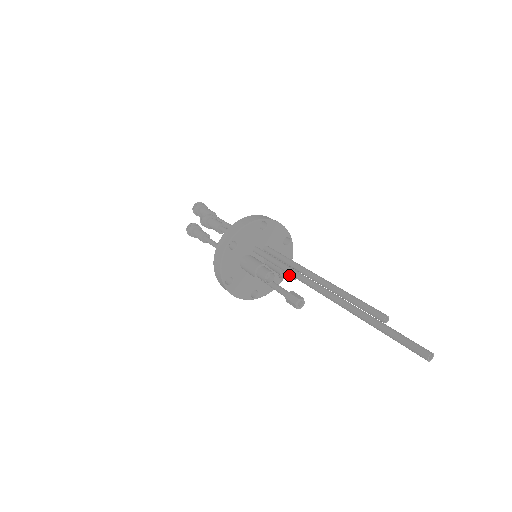
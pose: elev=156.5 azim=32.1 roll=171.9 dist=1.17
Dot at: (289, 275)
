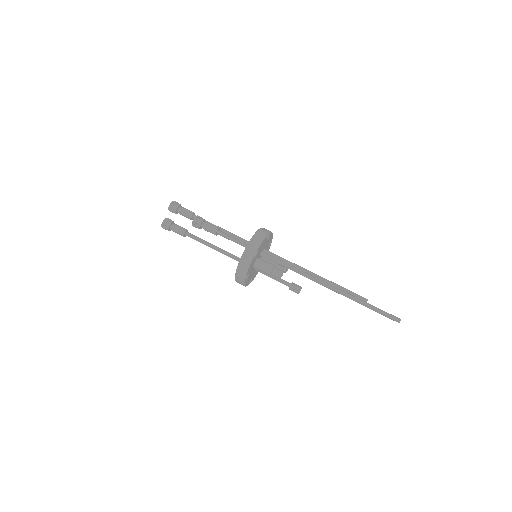
Dot at: occluded
